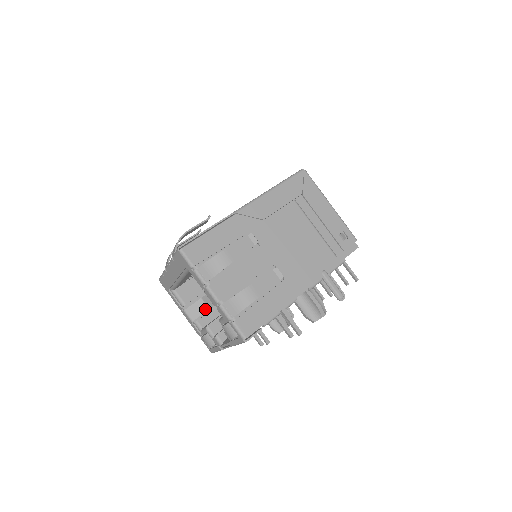
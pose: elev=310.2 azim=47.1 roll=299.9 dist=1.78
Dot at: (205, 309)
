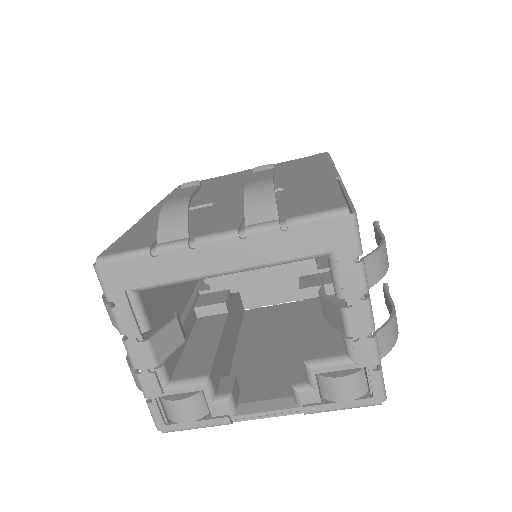
Dot at: (180, 340)
